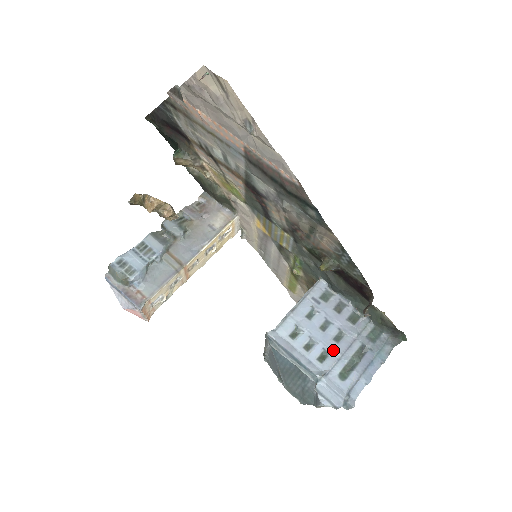
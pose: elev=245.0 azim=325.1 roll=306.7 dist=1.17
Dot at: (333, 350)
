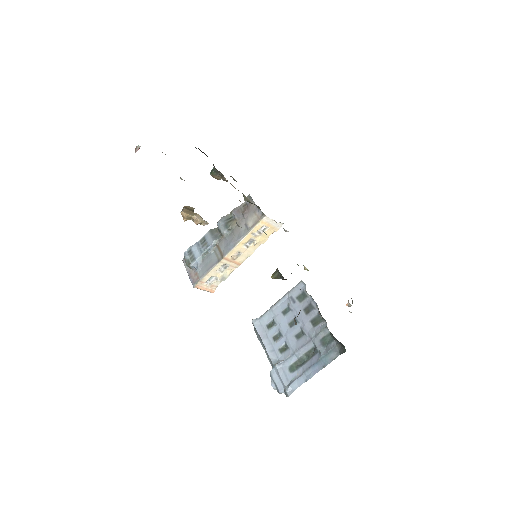
Dot at: (291, 345)
